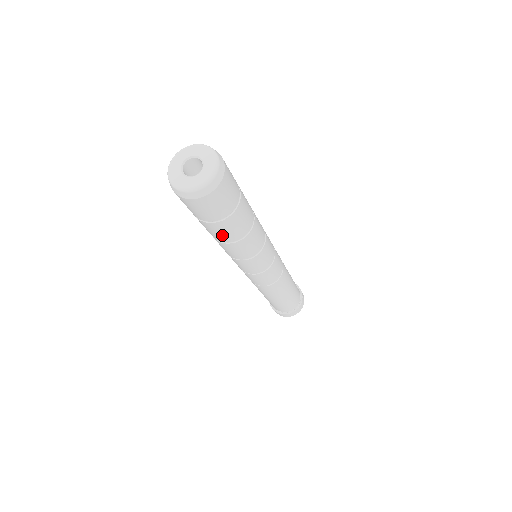
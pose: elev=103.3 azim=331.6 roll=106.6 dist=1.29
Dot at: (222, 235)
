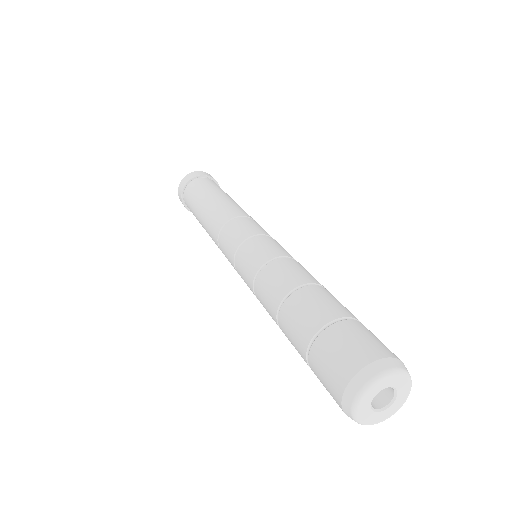
Dot at: occluded
